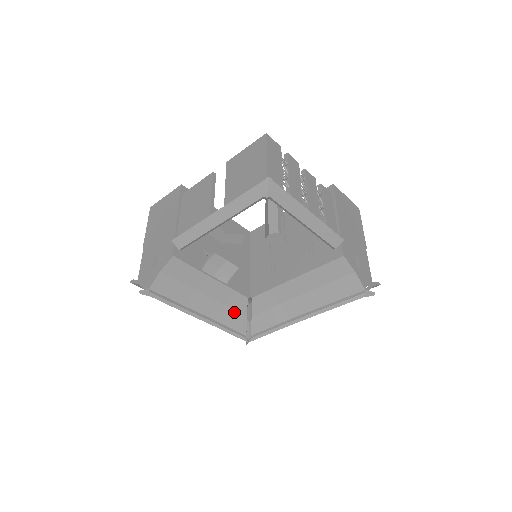
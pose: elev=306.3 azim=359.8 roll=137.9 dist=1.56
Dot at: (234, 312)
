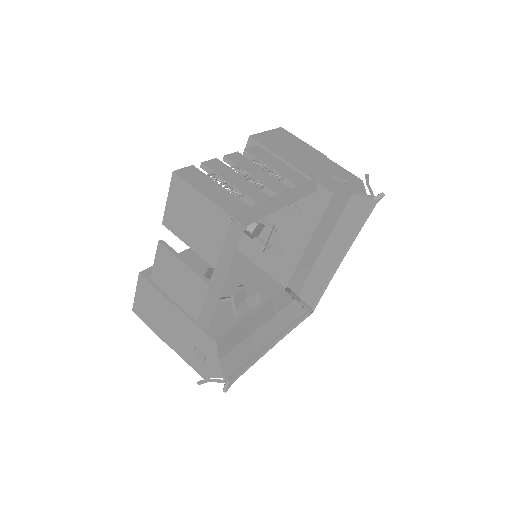
Dot at: (285, 310)
